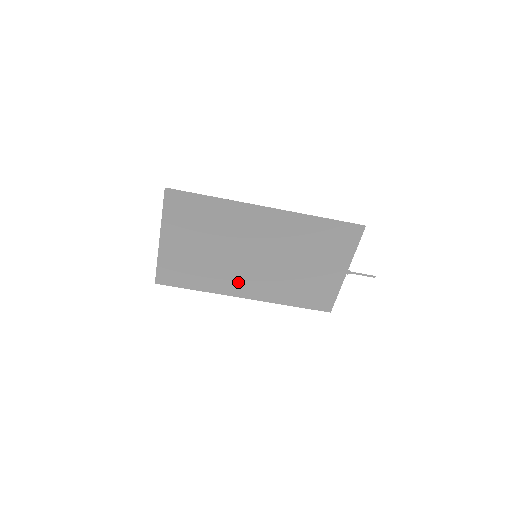
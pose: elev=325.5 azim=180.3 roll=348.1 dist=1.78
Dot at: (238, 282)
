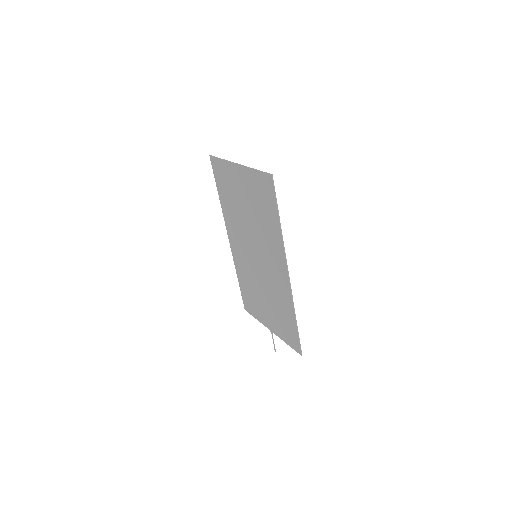
Dot at: (236, 236)
